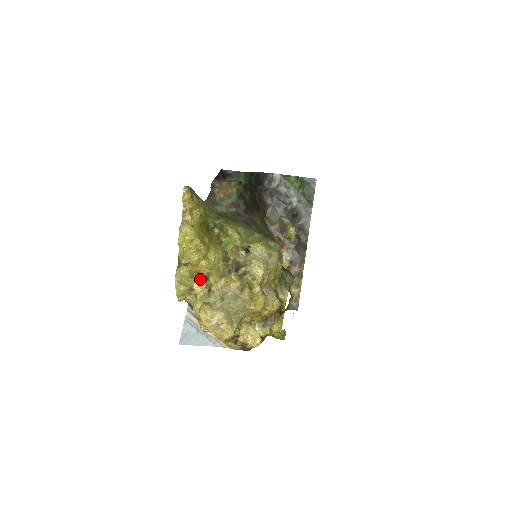
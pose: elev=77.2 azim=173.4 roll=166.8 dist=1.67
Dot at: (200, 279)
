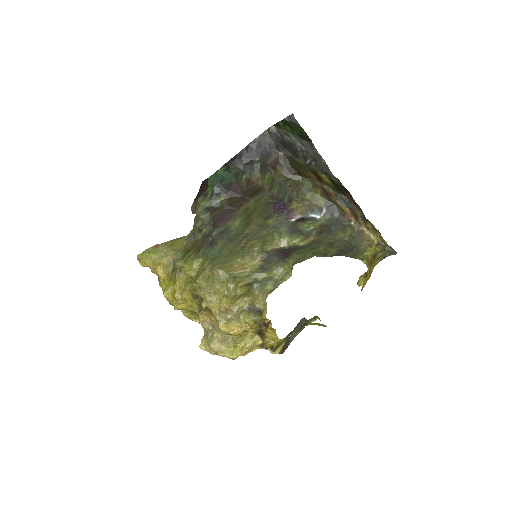
Dot at: occluded
